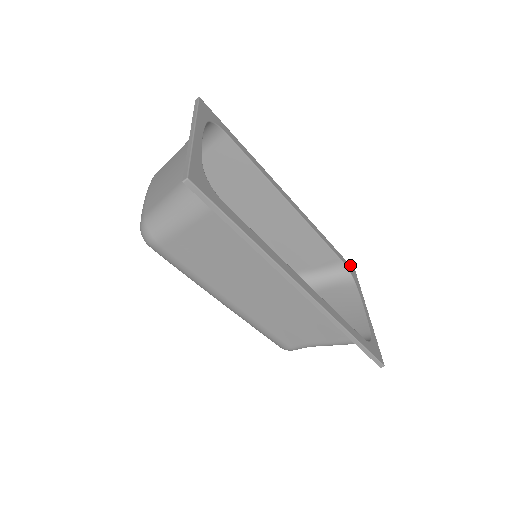
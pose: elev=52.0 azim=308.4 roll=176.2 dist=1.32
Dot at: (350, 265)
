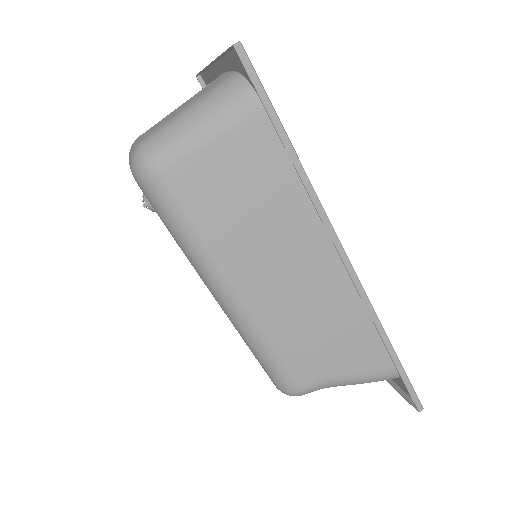
Dot at: occluded
